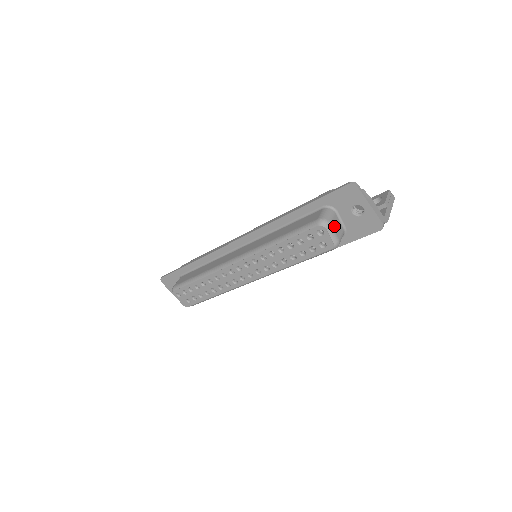
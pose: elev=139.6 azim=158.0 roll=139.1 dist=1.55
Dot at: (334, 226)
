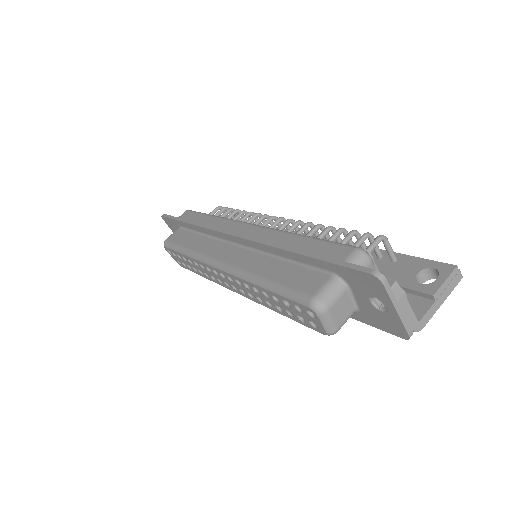
Dot at: (335, 311)
